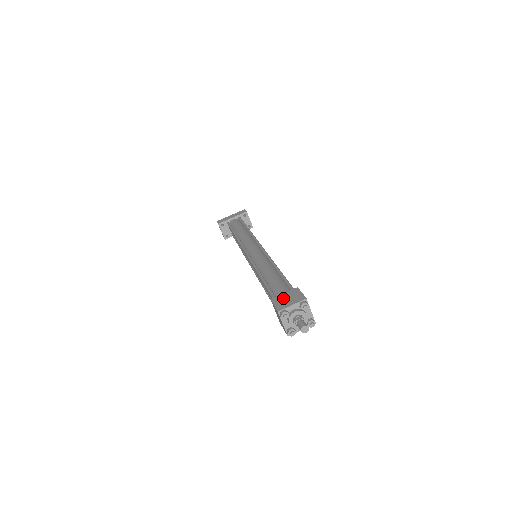
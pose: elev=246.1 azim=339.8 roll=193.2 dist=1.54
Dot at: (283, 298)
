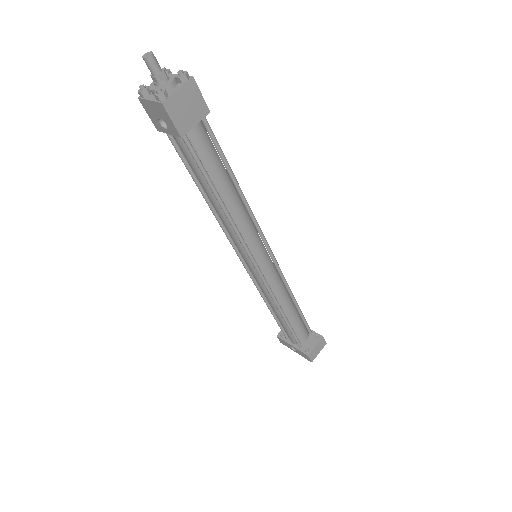
Dot at: occluded
